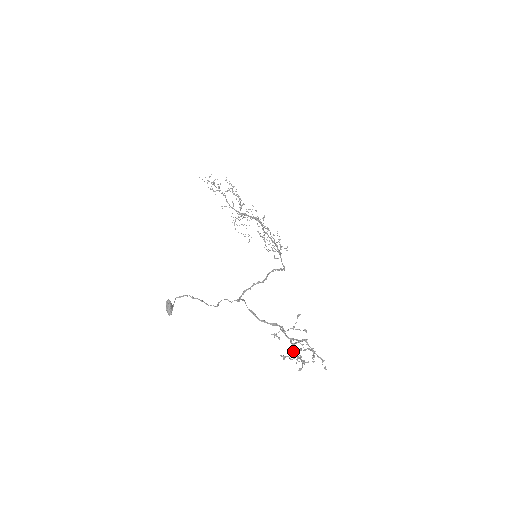
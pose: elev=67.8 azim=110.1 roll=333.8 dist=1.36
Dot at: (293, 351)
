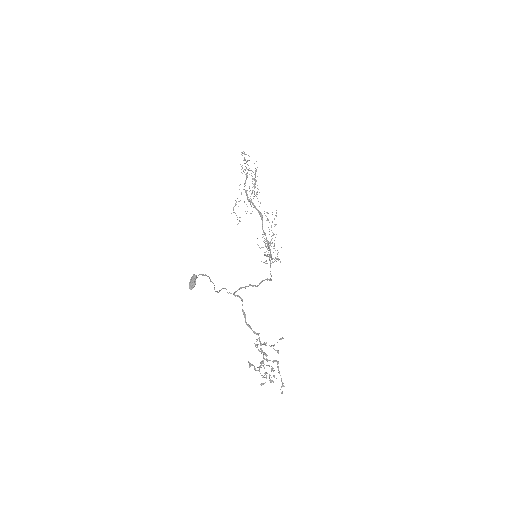
Dot at: (262, 365)
